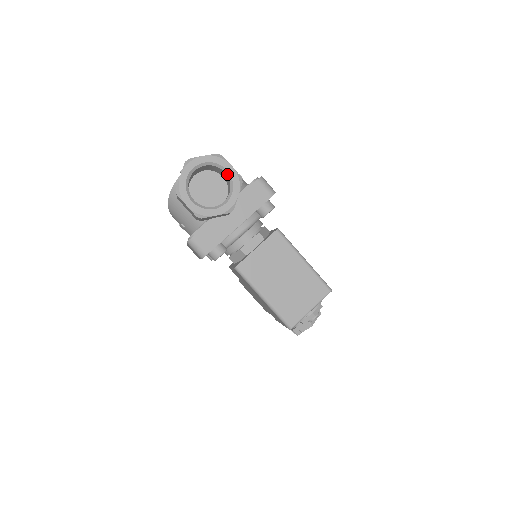
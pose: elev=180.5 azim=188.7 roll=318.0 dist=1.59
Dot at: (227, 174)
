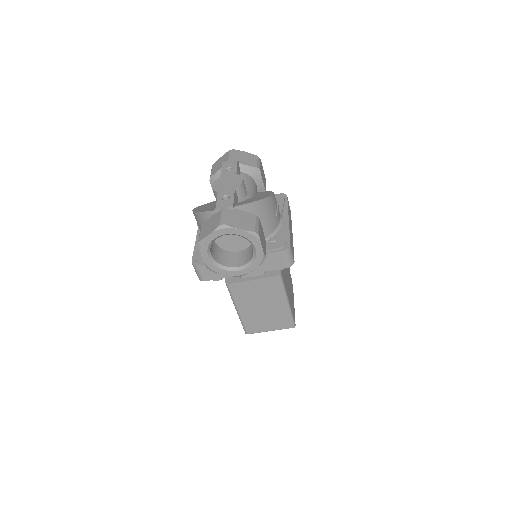
Dot at: (254, 250)
